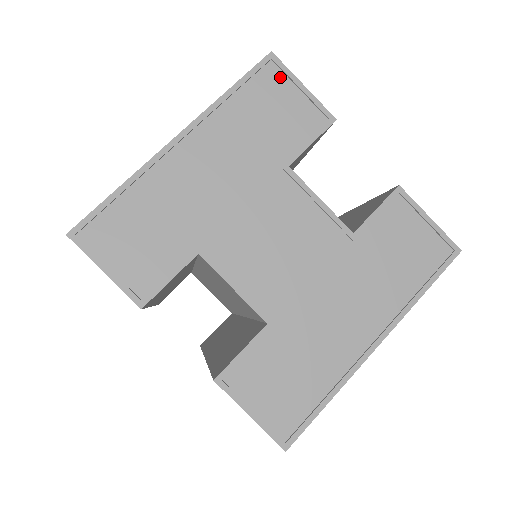
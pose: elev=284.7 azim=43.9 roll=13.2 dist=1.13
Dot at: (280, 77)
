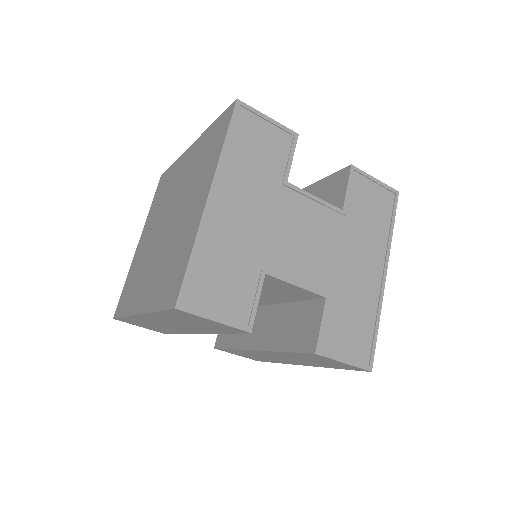
Dot at: (251, 117)
